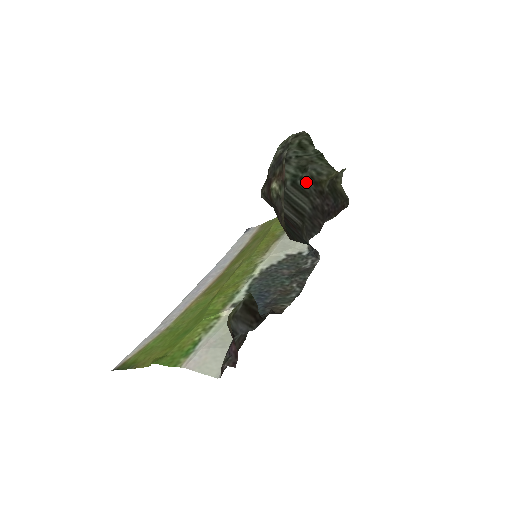
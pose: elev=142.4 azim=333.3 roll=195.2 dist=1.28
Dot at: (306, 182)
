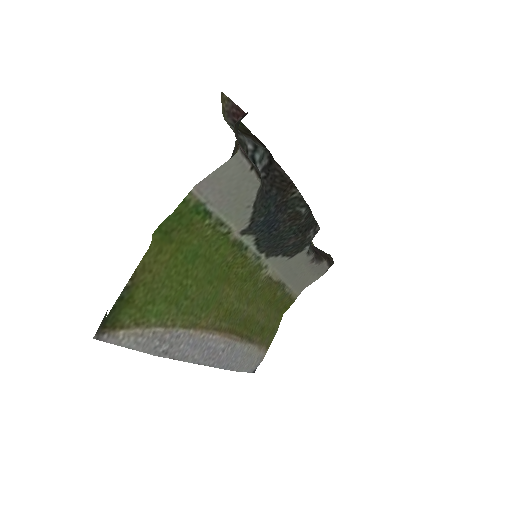
Dot at: occluded
